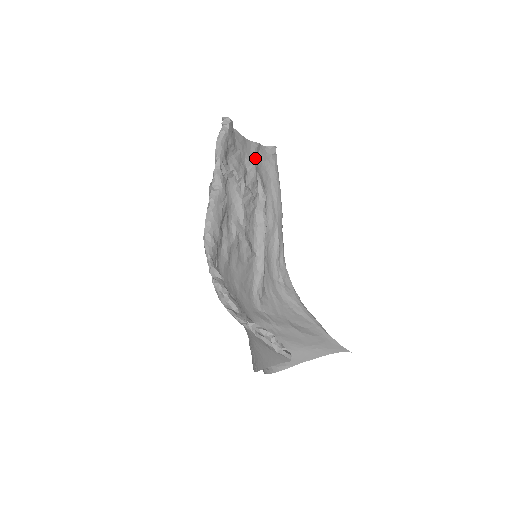
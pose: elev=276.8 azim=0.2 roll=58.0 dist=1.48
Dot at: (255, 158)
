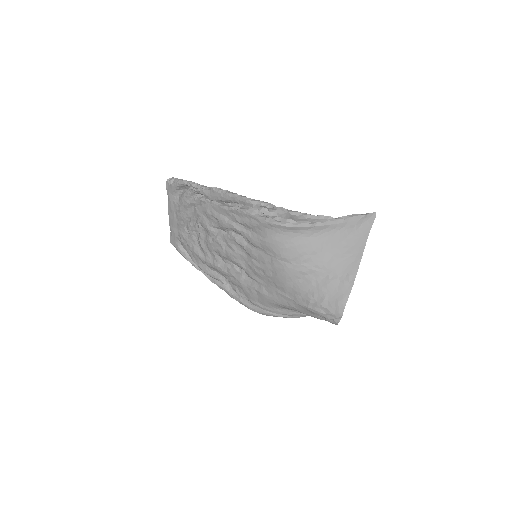
Dot at: (184, 228)
